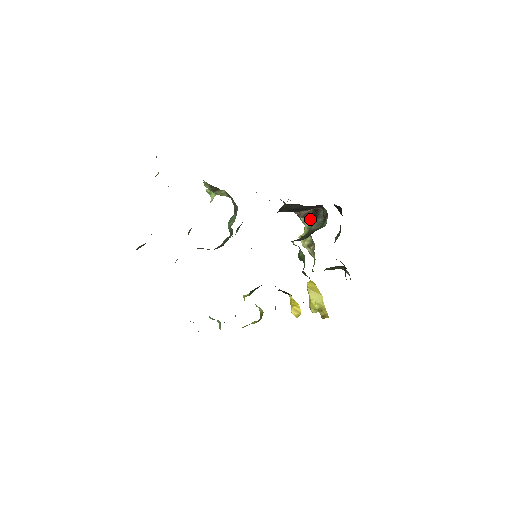
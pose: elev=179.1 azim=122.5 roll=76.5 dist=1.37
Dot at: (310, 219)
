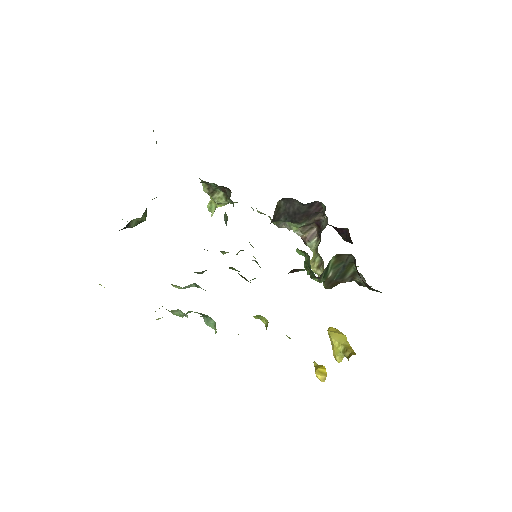
Dot at: (317, 242)
